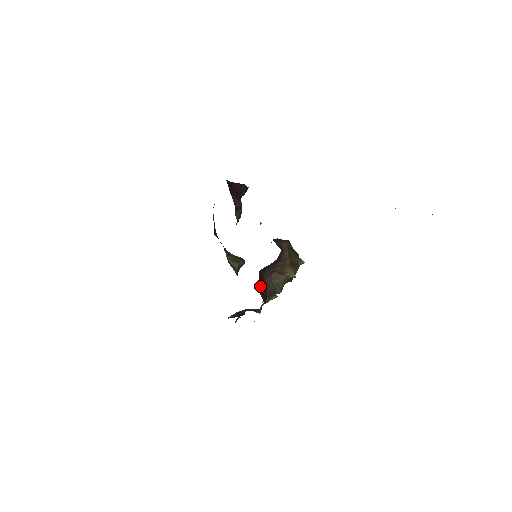
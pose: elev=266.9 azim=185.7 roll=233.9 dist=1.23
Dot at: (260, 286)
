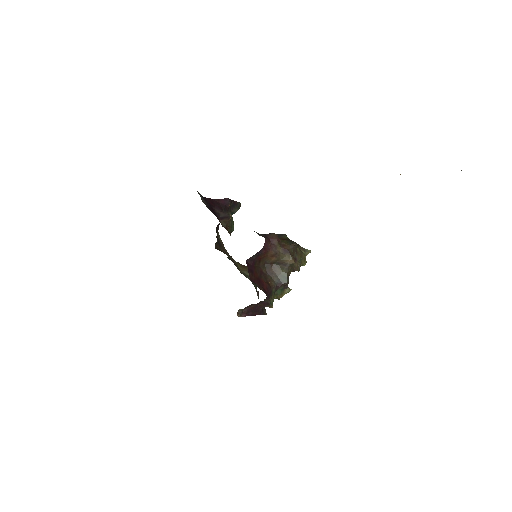
Dot at: (253, 276)
